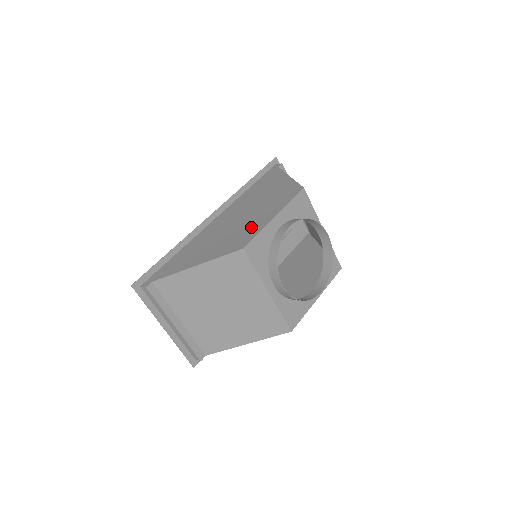
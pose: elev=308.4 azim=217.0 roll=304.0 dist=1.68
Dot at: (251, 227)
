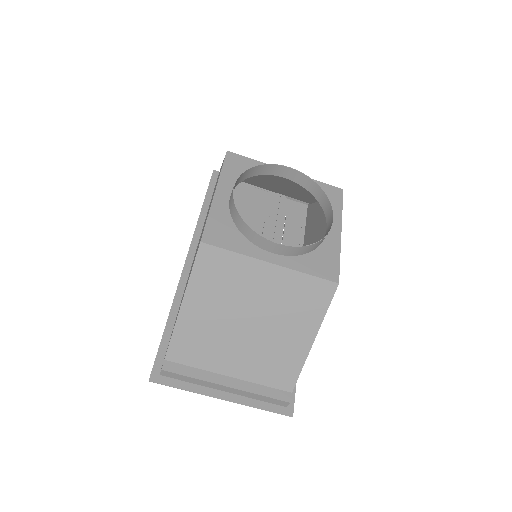
Dot at: occluded
